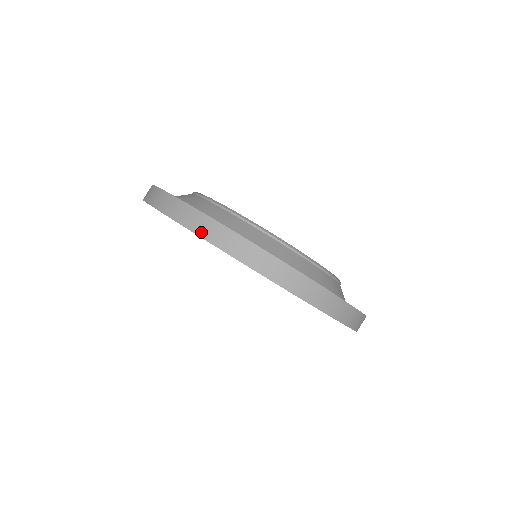
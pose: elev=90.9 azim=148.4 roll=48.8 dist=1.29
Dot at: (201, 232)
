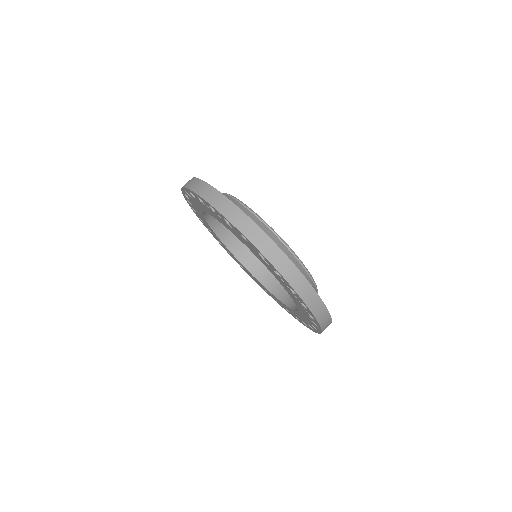
Dot at: (186, 185)
